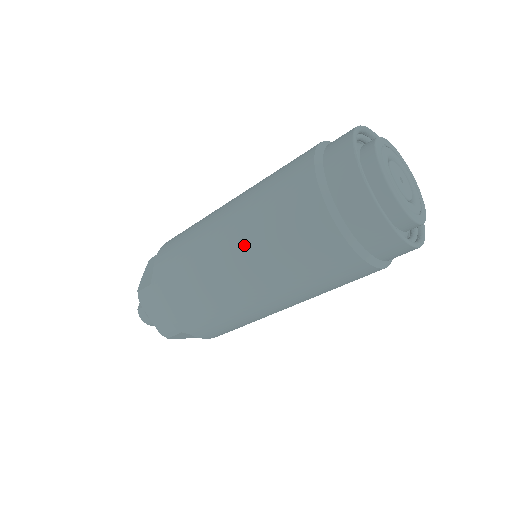
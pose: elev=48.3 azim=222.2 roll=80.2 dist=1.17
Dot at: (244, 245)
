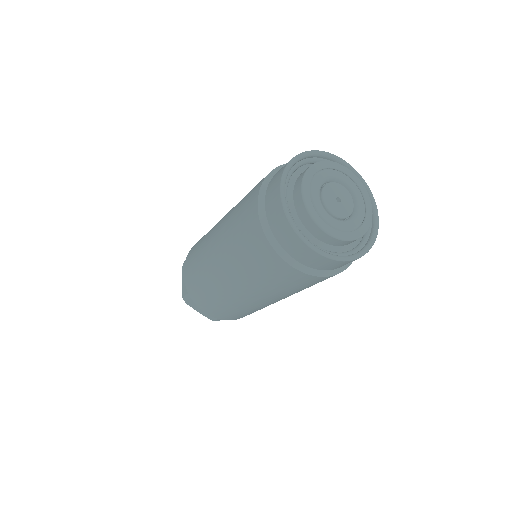
Dot at: (235, 275)
